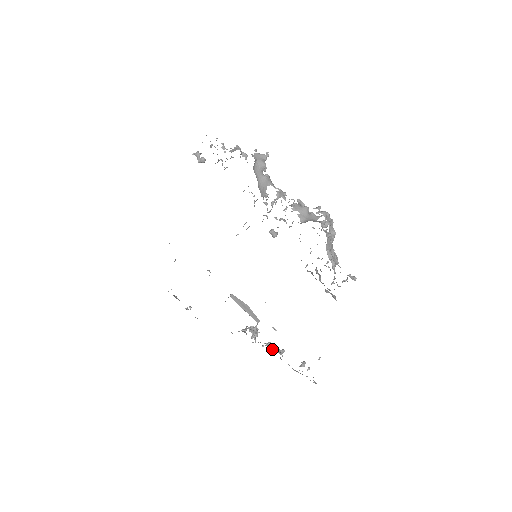
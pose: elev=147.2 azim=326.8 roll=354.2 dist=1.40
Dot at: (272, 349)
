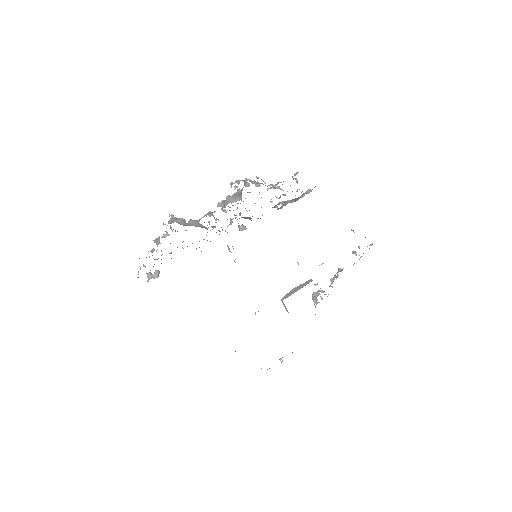
Dot at: occluded
